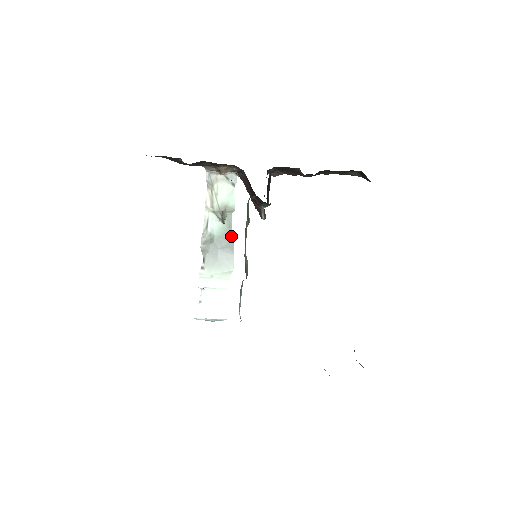
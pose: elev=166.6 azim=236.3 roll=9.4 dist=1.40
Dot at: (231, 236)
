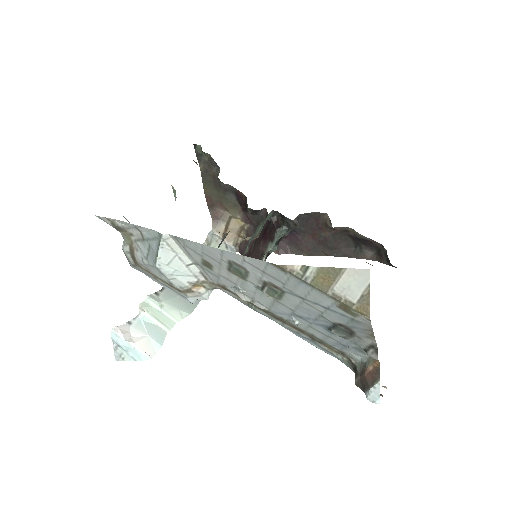
Dot at: occluded
